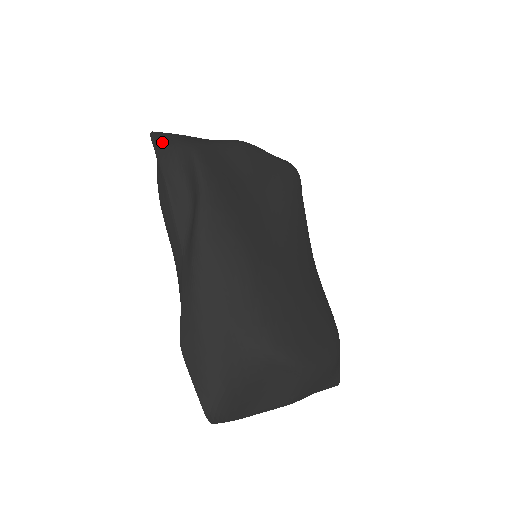
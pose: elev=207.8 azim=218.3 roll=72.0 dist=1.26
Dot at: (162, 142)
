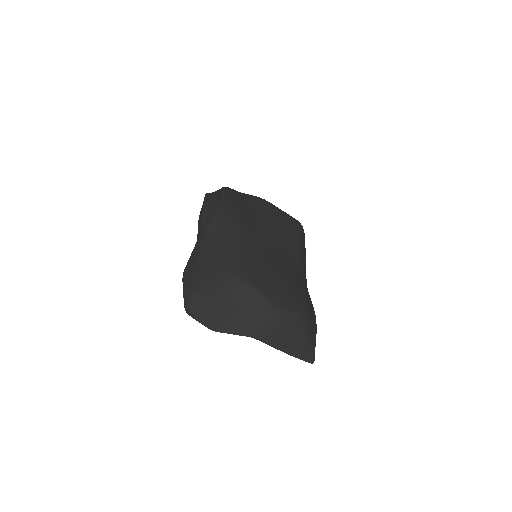
Dot at: occluded
